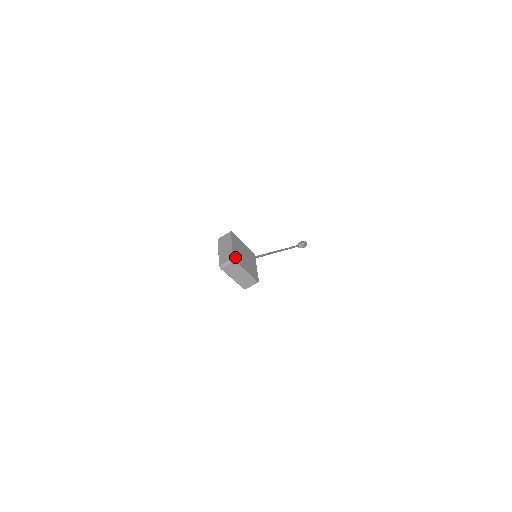
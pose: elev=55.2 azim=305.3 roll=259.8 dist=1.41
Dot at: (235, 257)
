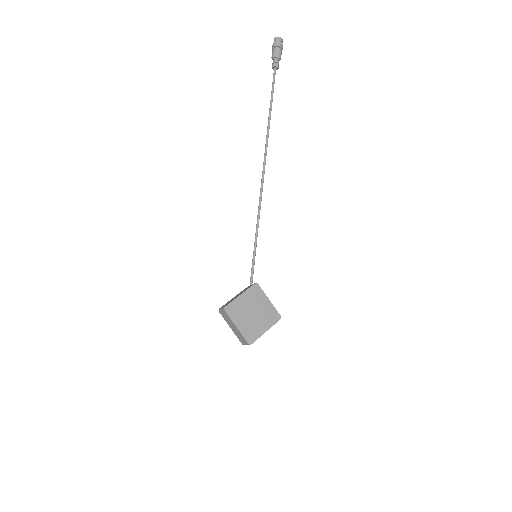
Dot at: (249, 338)
